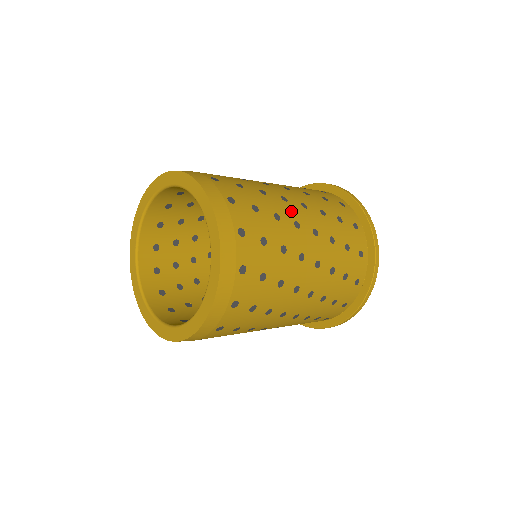
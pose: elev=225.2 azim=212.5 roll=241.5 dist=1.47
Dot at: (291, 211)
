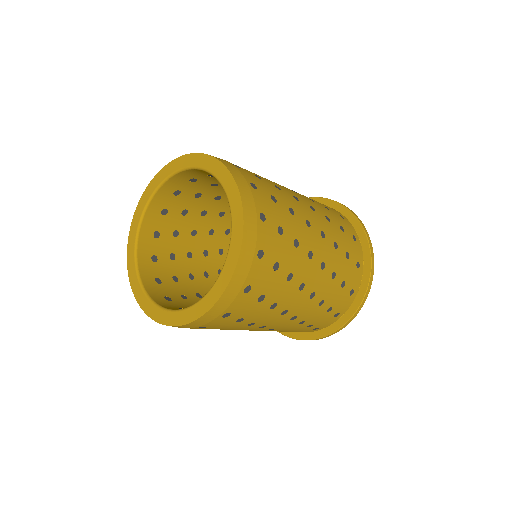
Dot at: (310, 239)
